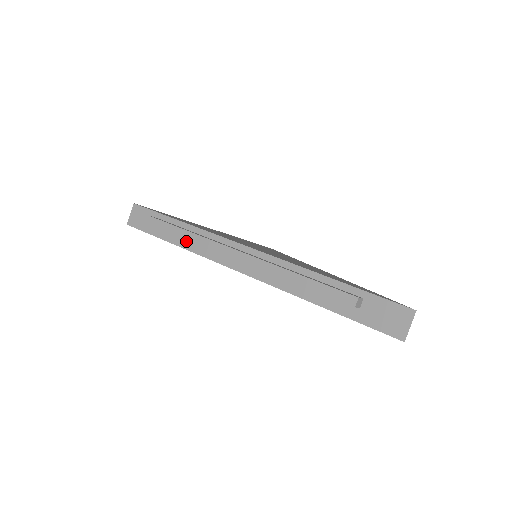
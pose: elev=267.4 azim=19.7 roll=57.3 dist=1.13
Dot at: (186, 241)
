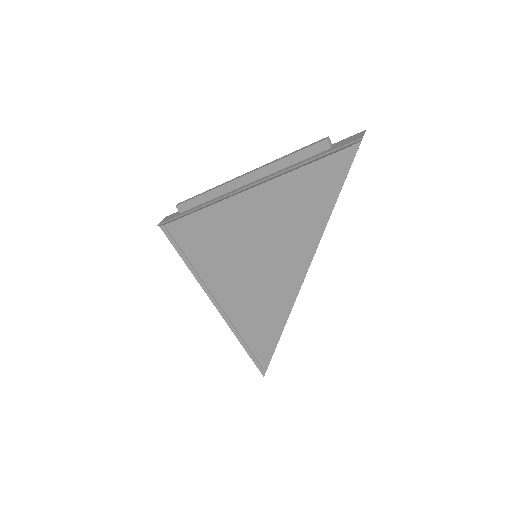
Dot at: (205, 203)
